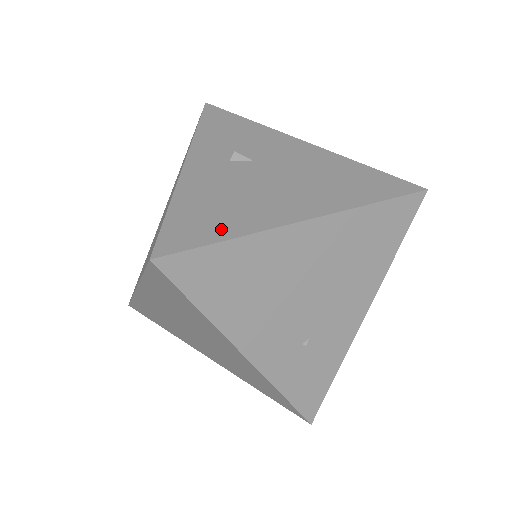
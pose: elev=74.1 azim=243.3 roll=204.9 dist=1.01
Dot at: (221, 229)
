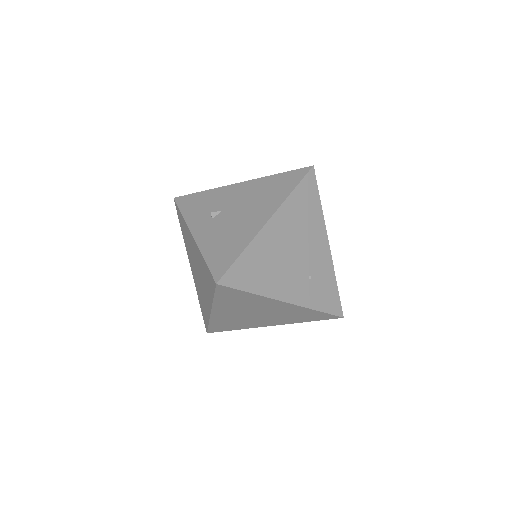
Dot at: (235, 251)
